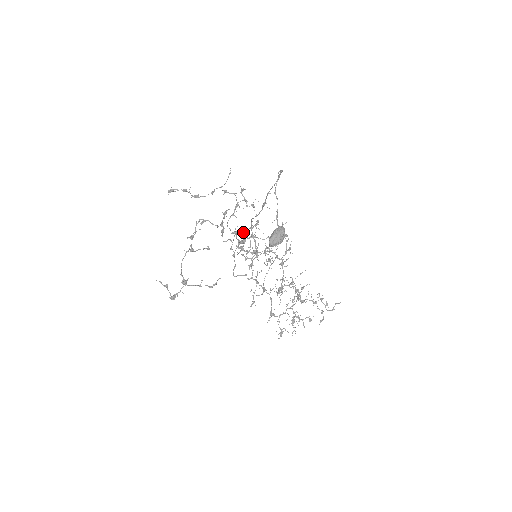
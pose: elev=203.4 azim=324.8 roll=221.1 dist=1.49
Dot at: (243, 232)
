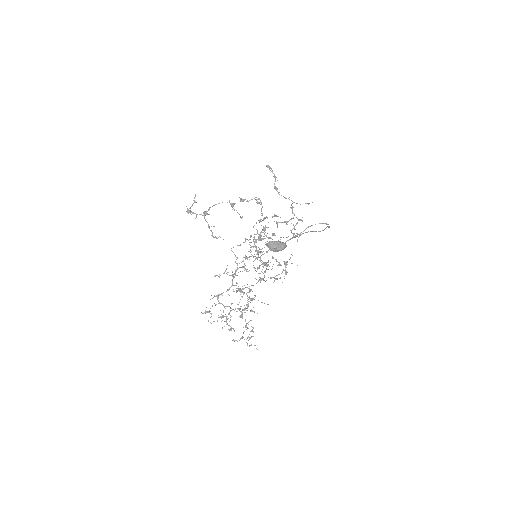
Dot at: (269, 238)
